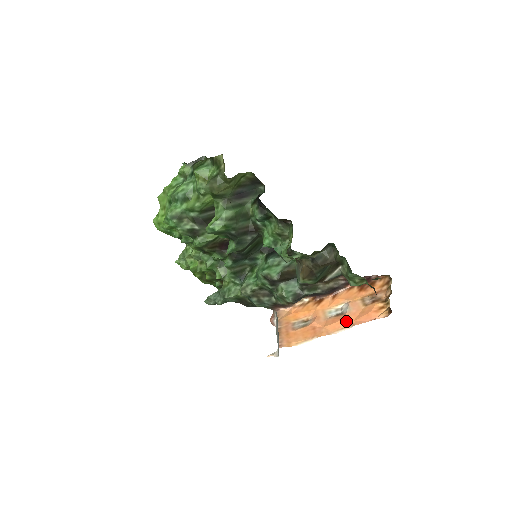
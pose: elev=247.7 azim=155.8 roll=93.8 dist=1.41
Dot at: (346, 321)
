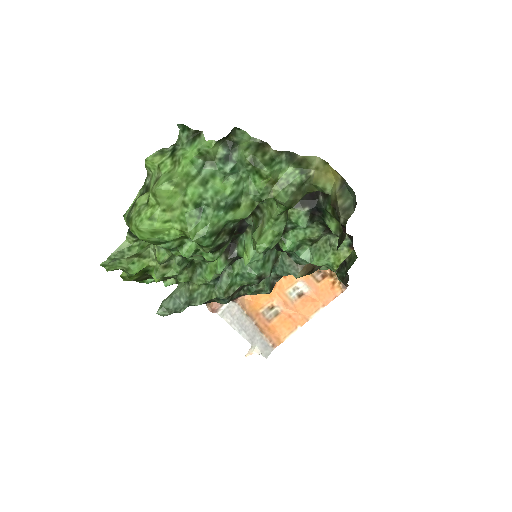
Dot at: (316, 303)
